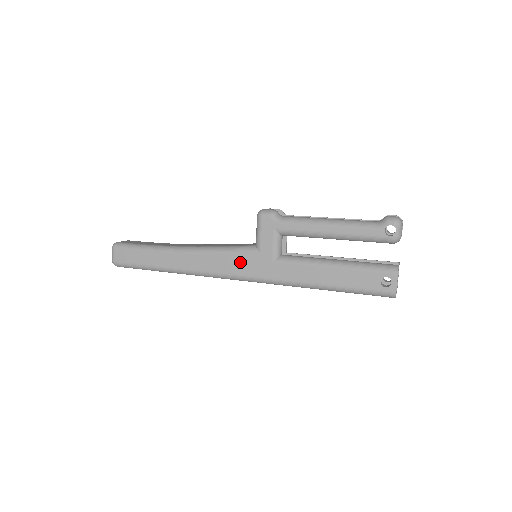
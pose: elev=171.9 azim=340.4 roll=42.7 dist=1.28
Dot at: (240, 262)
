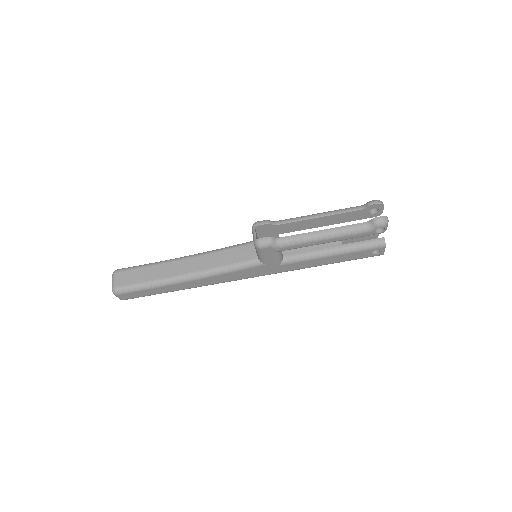
Dot at: (249, 273)
